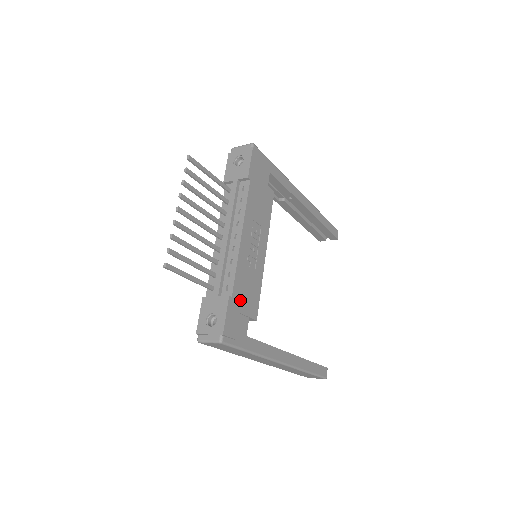
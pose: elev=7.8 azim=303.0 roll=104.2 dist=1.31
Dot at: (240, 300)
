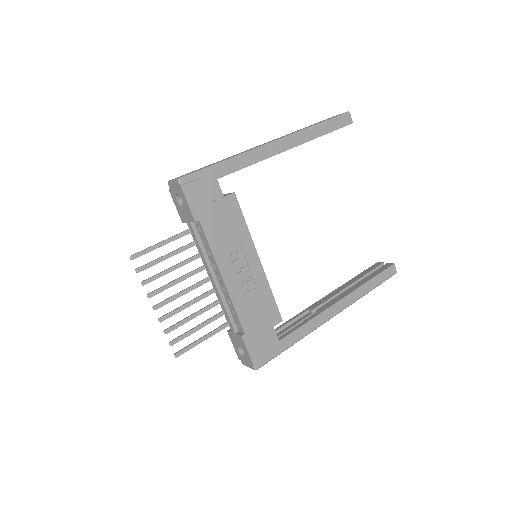
Dot at: (255, 326)
